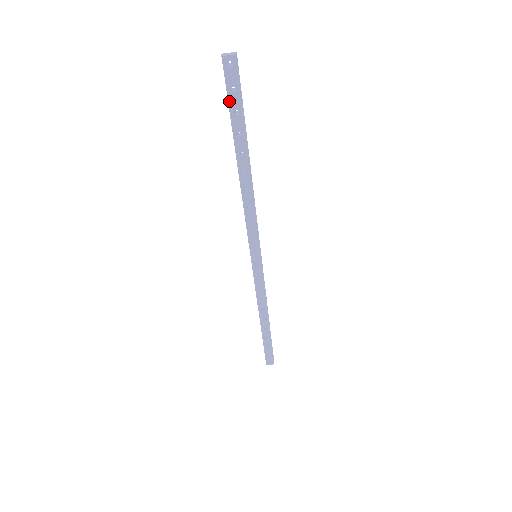
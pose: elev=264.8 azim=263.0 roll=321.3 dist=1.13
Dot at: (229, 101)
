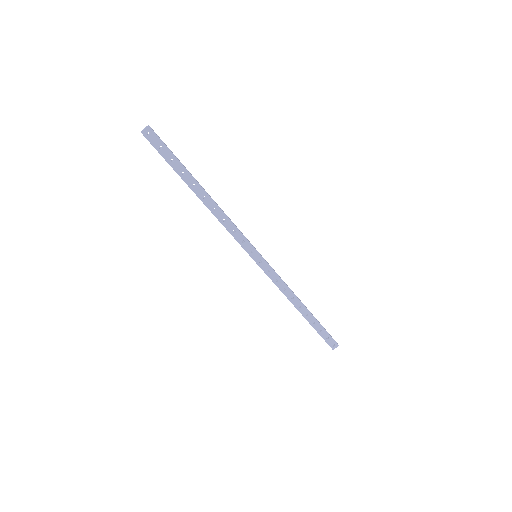
Dot at: (163, 156)
